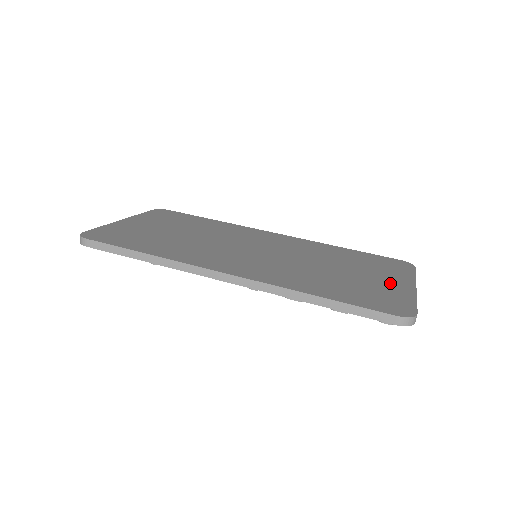
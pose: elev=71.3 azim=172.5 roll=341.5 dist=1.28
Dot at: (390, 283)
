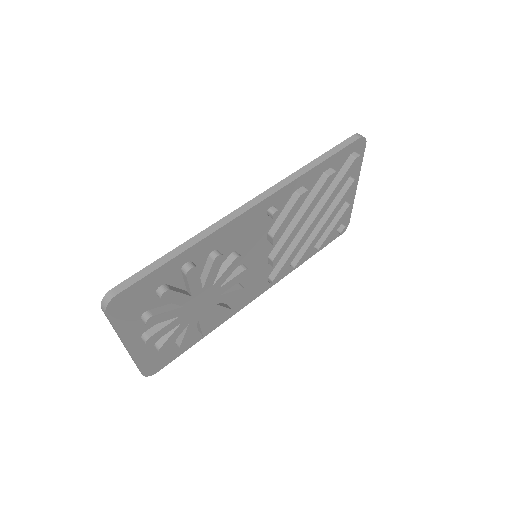
Dot at: occluded
